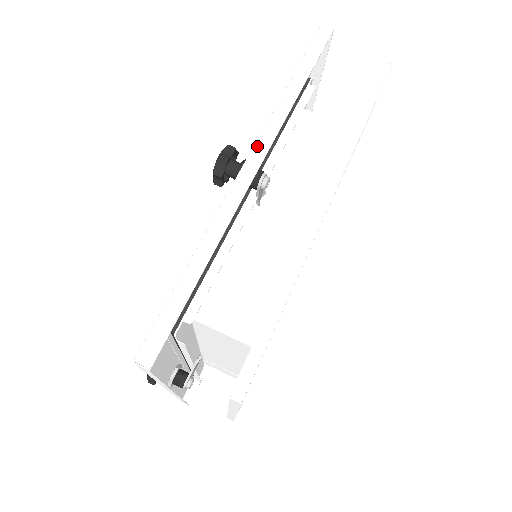
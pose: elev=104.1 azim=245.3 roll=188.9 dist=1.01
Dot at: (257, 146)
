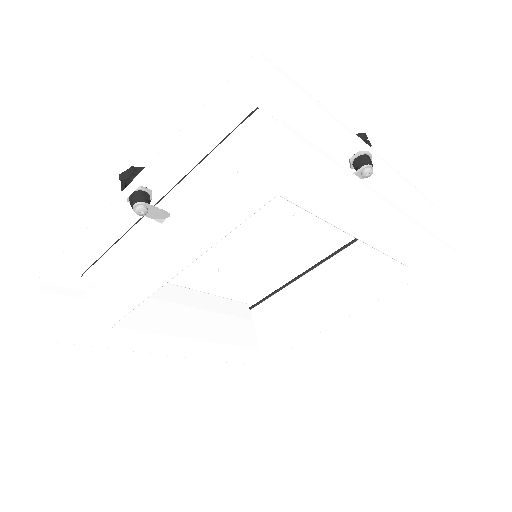
Dot at: (136, 178)
